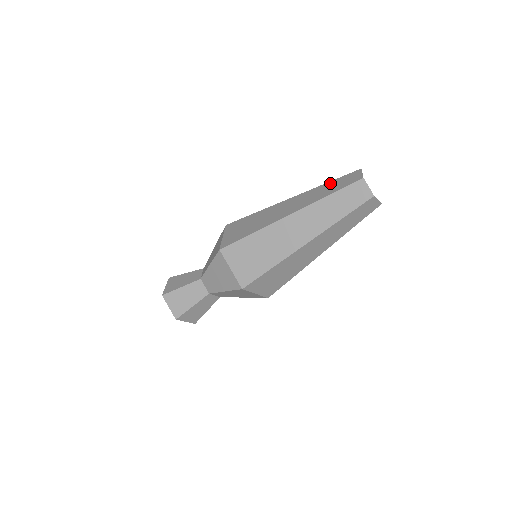
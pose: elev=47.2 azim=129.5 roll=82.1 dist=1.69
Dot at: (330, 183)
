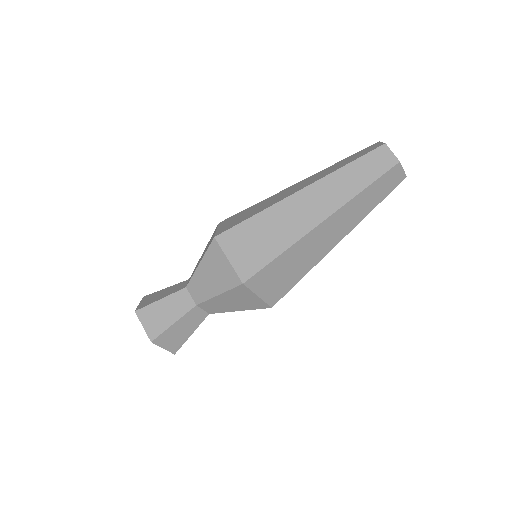
Dot at: (344, 159)
